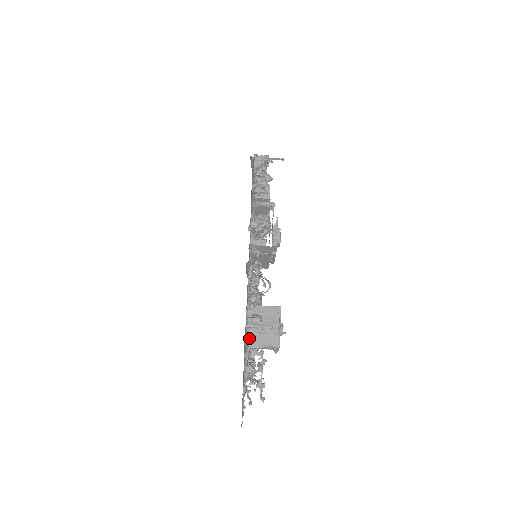
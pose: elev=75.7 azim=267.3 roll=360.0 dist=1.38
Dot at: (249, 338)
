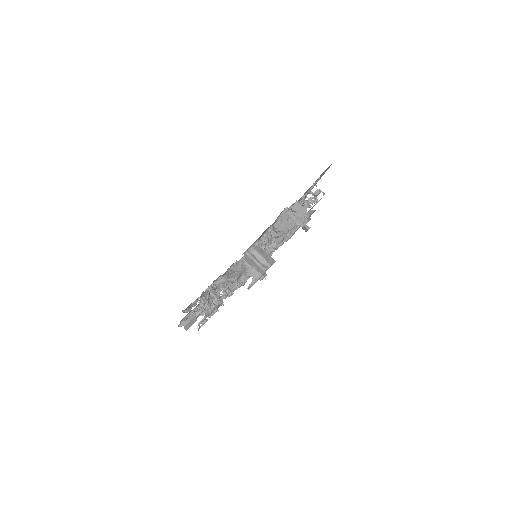
Dot at: (245, 255)
